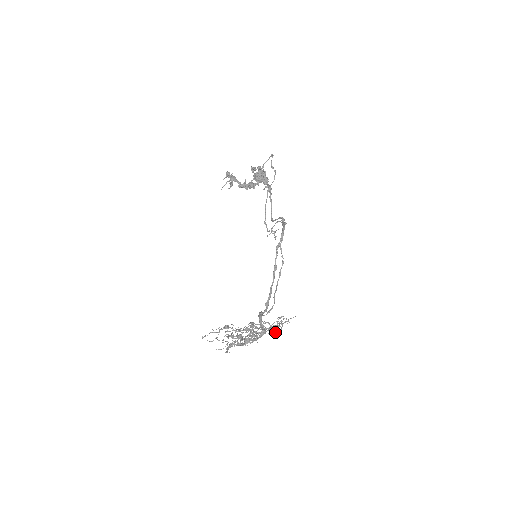
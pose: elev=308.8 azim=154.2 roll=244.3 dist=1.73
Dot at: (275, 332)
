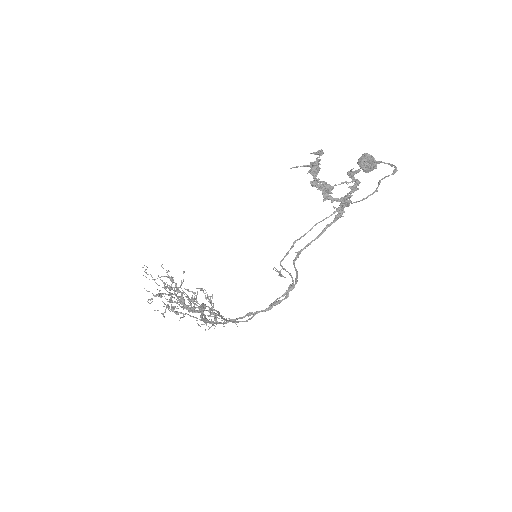
Dot at: occluded
